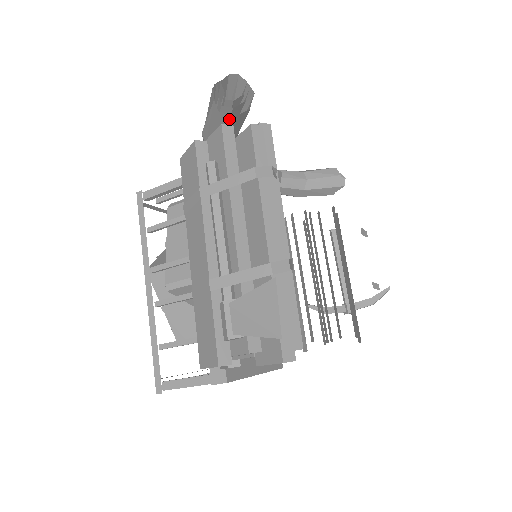
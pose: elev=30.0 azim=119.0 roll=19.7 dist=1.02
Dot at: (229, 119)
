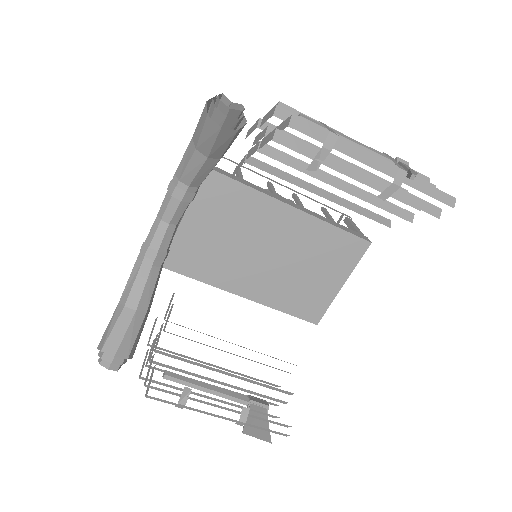
Dot at: (132, 353)
